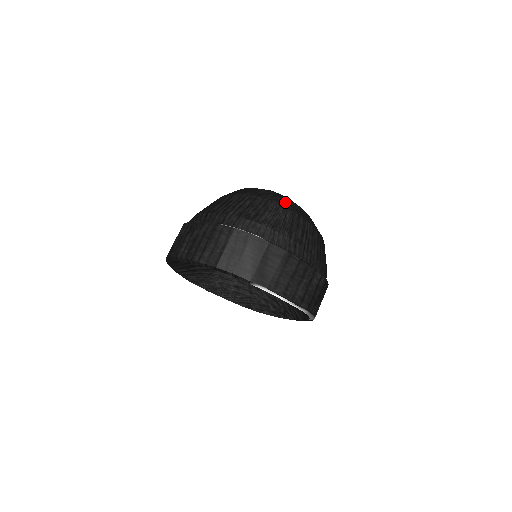
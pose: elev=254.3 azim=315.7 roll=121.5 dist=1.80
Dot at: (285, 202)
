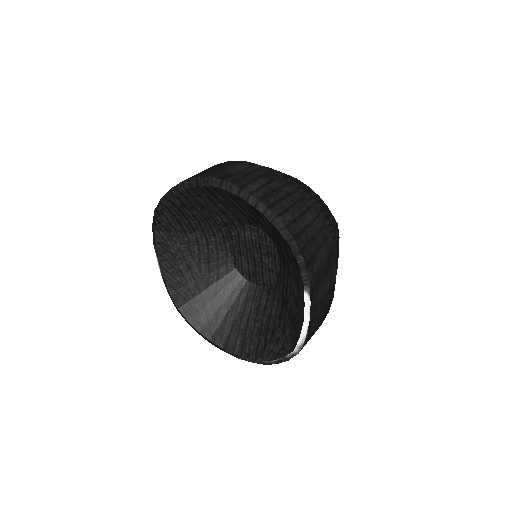
Dot at: occluded
